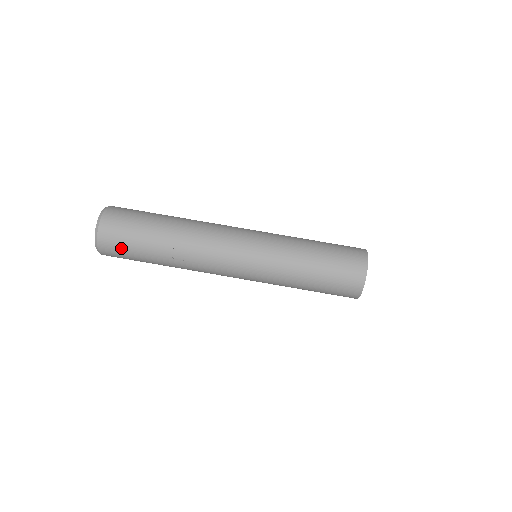
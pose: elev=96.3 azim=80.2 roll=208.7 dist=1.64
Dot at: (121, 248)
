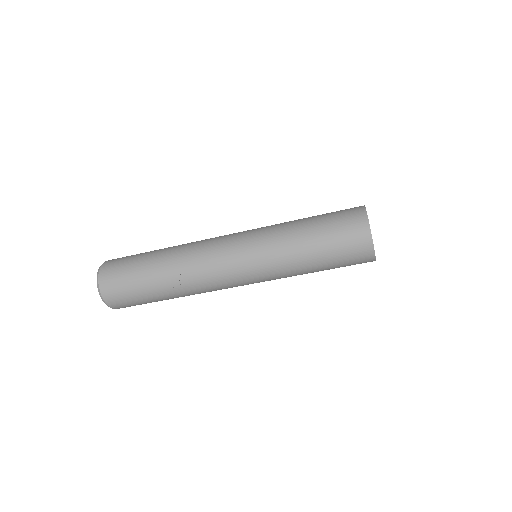
Dot at: (125, 296)
